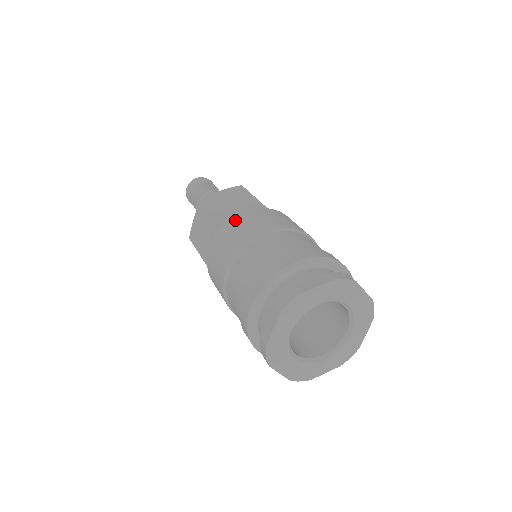
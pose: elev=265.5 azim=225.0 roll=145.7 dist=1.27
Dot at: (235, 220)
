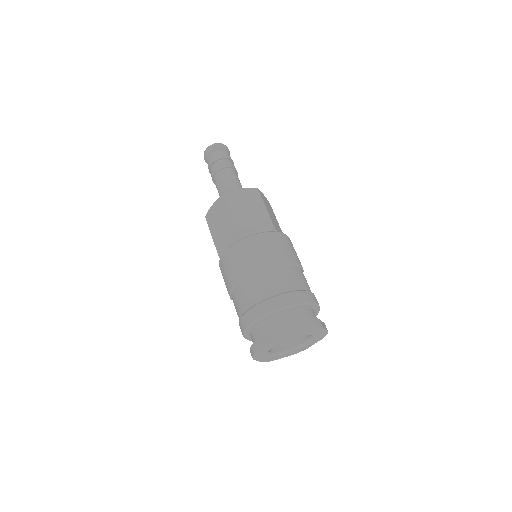
Dot at: (221, 262)
